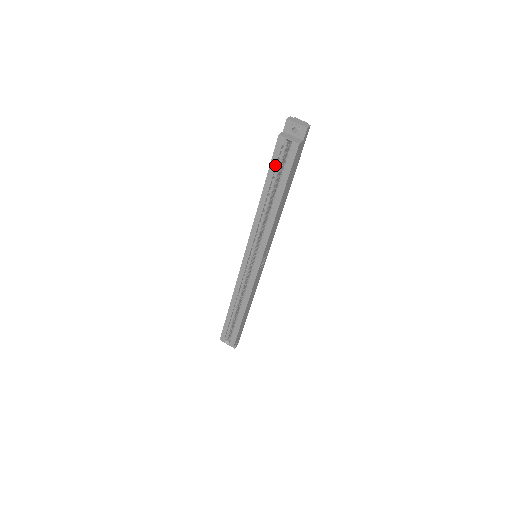
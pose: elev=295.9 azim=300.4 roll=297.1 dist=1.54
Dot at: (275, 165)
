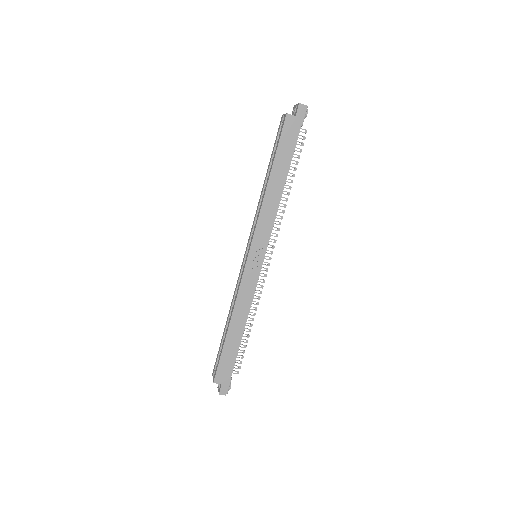
Dot at: (275, 143)
